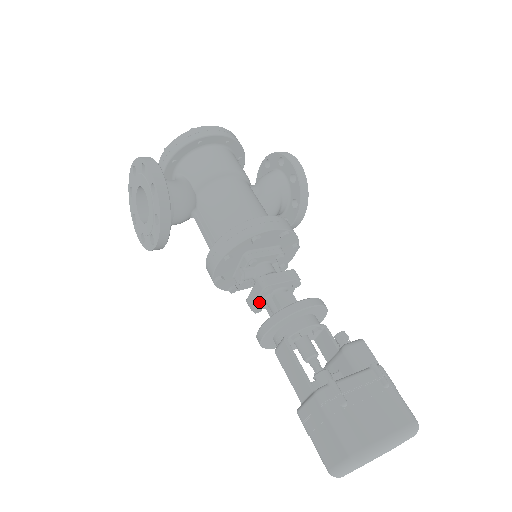
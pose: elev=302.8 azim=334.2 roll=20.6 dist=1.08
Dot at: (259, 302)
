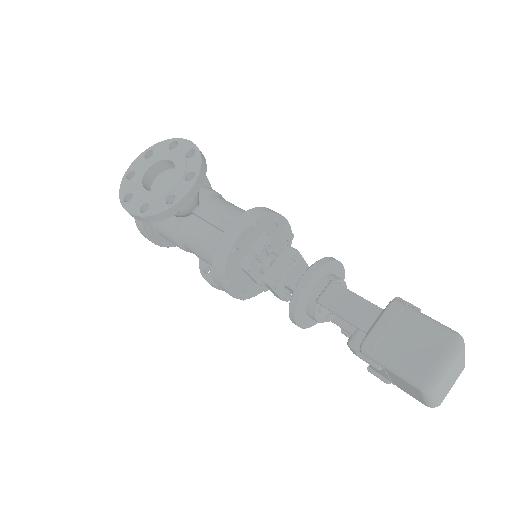
Dot at: (281, 273)
